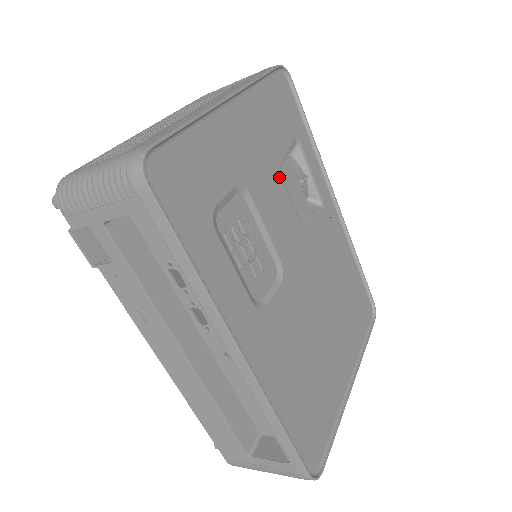
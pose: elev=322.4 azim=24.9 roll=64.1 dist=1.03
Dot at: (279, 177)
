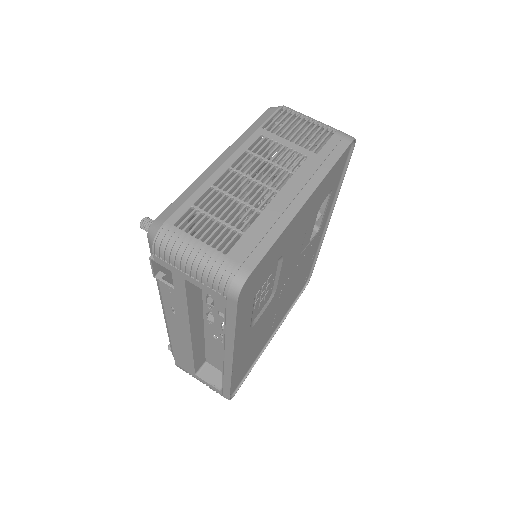
Dot at: (305, 231)
